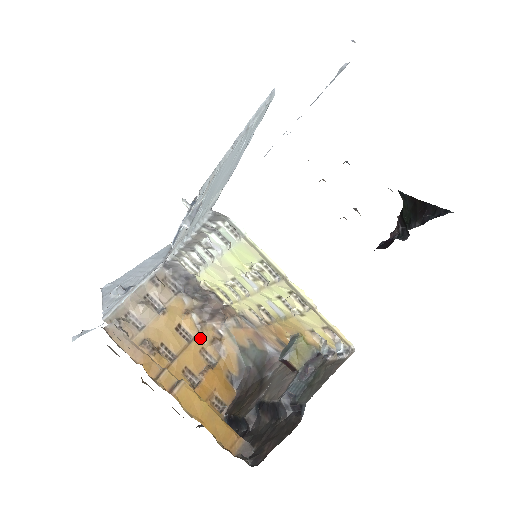
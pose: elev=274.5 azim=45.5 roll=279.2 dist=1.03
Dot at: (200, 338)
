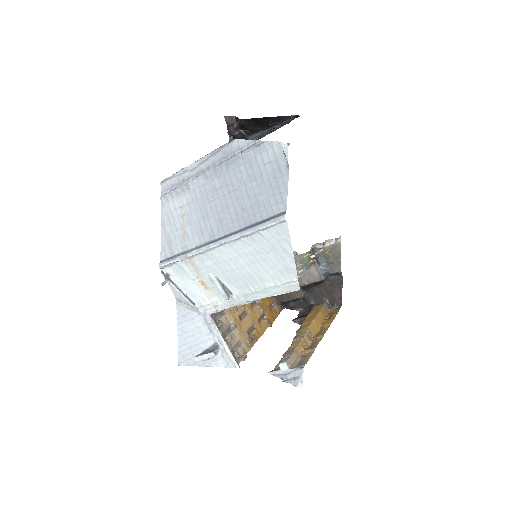
Dot at: (247, 306)
